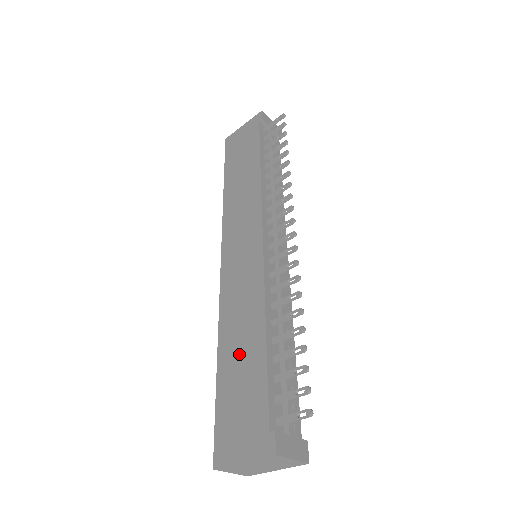
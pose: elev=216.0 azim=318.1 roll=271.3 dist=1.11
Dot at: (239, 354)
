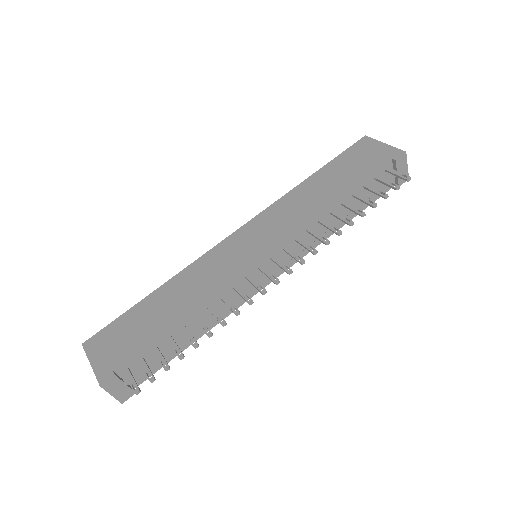
Dot at: (161, 307)
